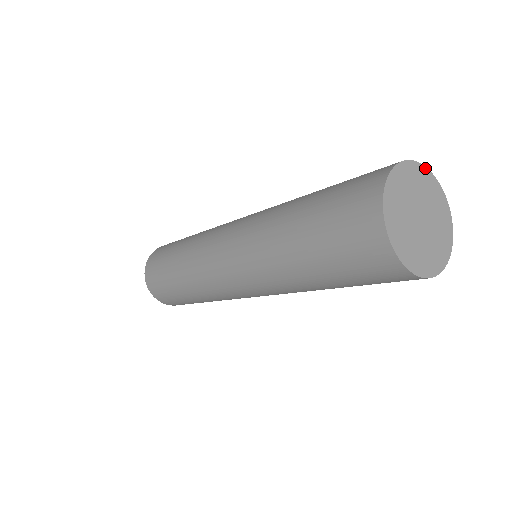
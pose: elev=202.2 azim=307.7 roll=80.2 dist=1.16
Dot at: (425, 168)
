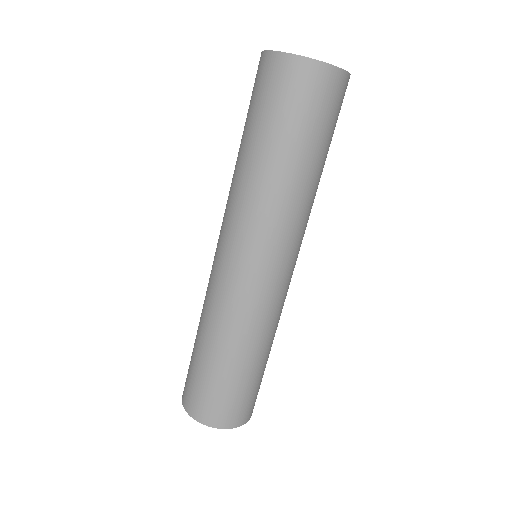
Dot at: occluded
